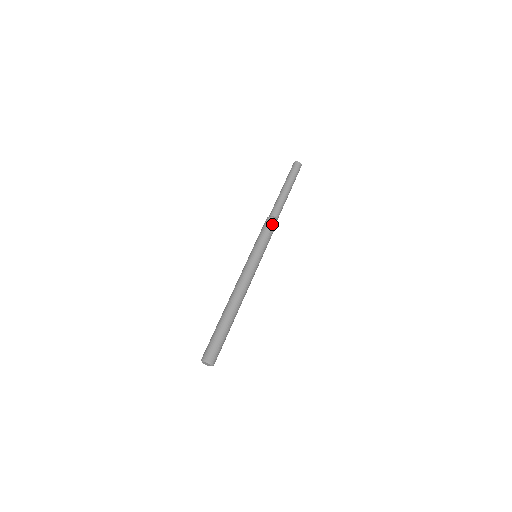
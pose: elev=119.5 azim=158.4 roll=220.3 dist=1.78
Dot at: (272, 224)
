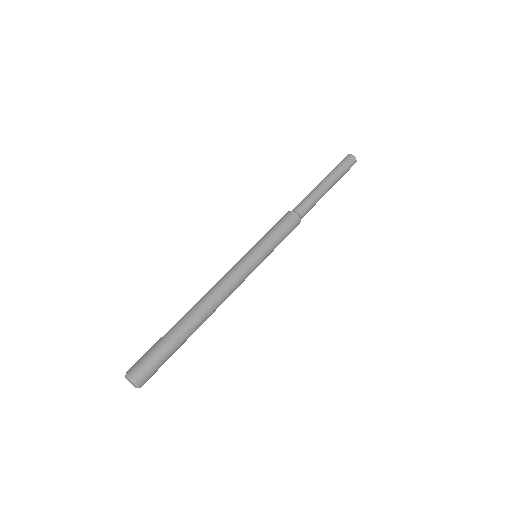
Dot at: (294, 224)
